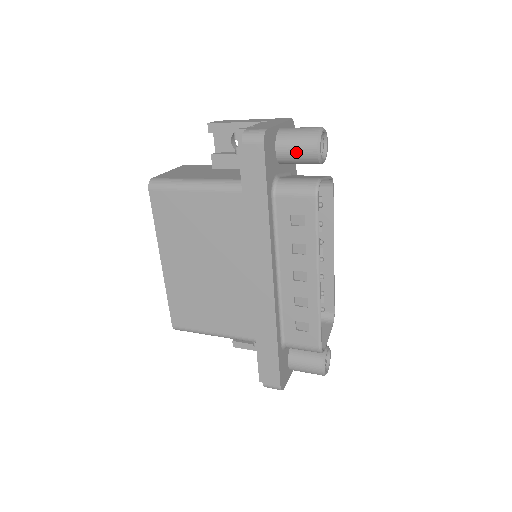
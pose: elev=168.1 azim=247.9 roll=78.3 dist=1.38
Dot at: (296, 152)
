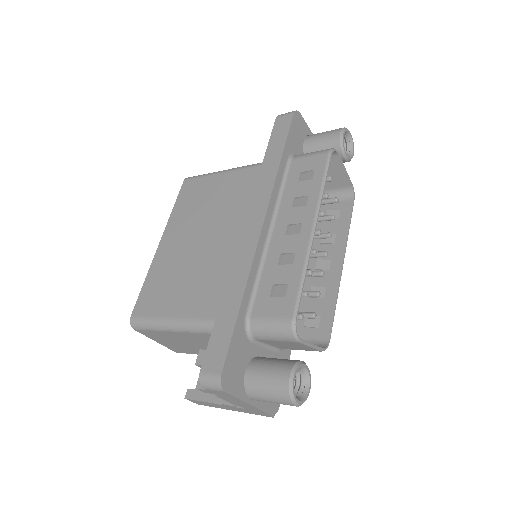
Dot at: (321, 139)
